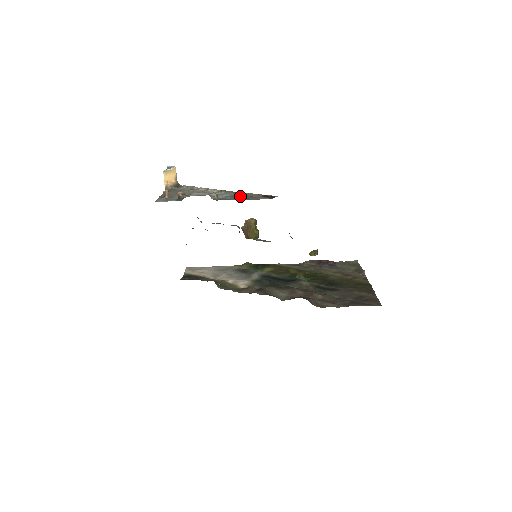
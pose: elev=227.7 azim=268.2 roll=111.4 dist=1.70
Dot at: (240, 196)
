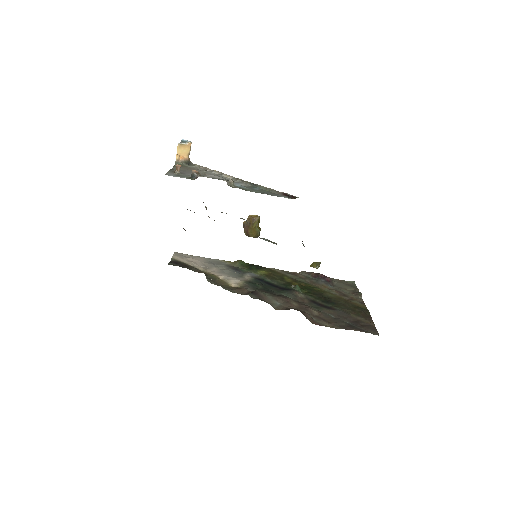
Dot at: (258, 189)
